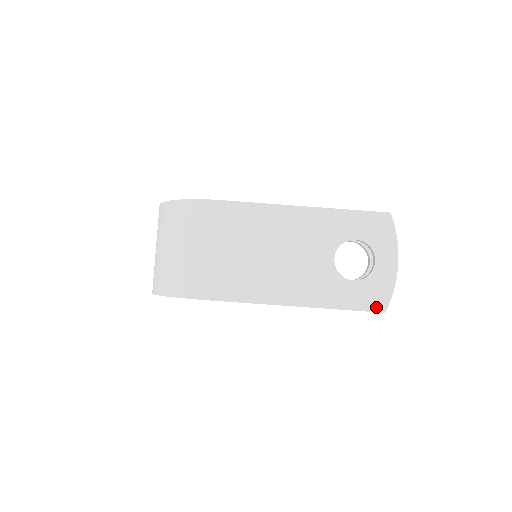
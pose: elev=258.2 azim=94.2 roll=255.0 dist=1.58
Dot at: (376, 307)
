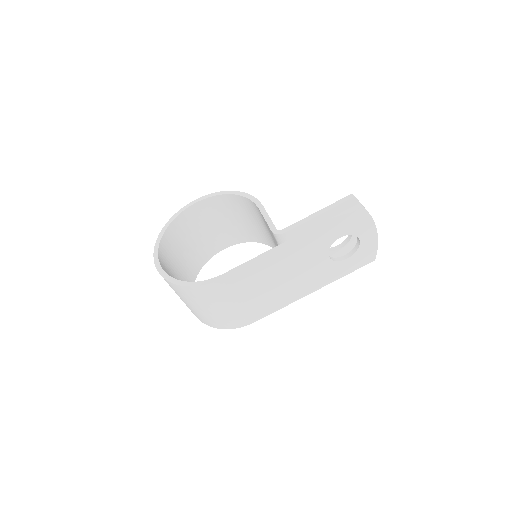
Dot at: (368, 262)
